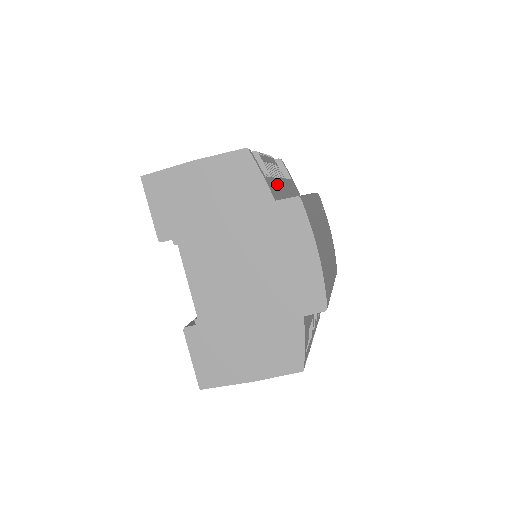
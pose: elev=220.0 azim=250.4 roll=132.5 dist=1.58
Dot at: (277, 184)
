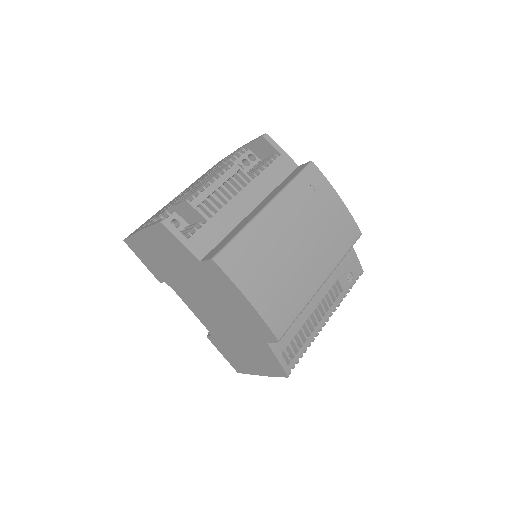
Dot at: (220, 219)
